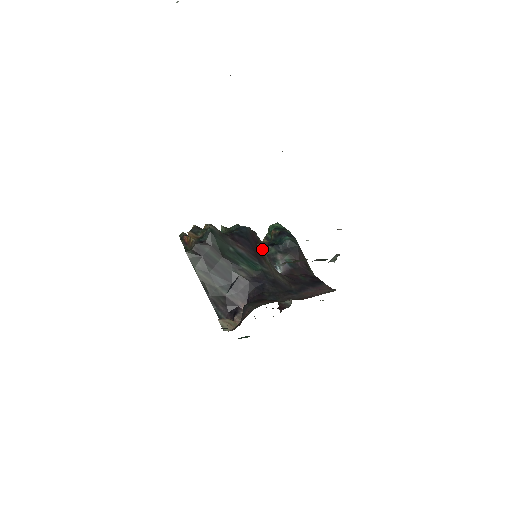
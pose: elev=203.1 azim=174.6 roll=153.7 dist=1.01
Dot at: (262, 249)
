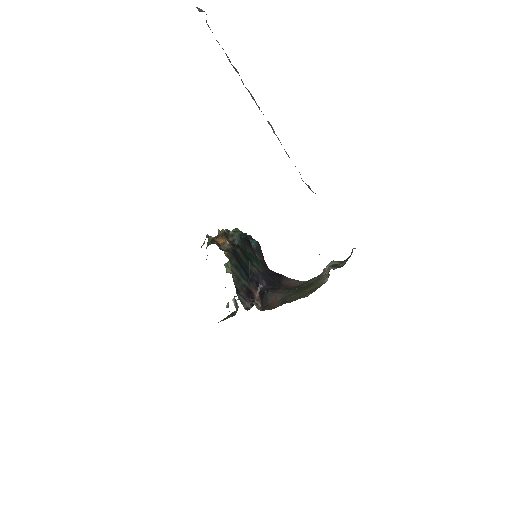
Dot at: occluded
